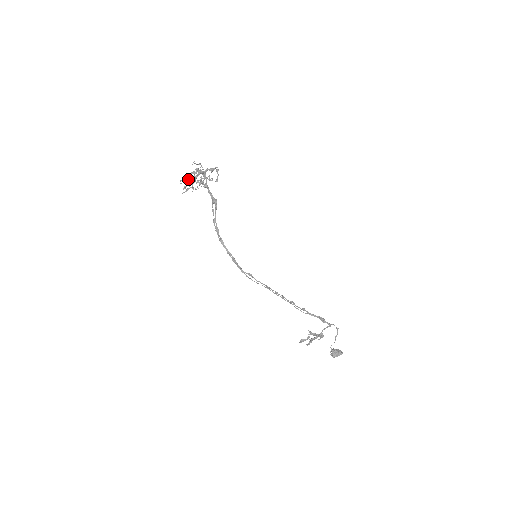
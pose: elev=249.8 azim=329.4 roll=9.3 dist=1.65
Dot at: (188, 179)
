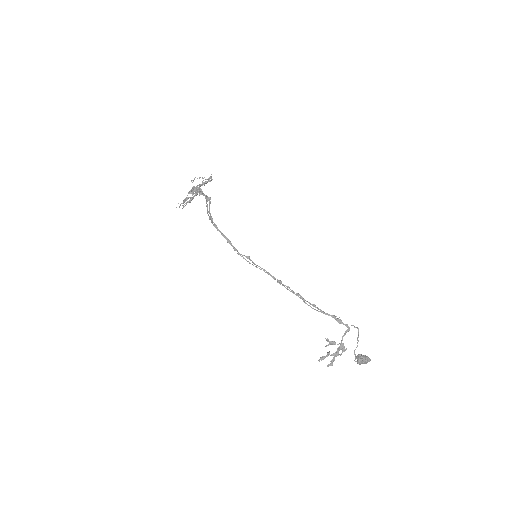
Dot at: (186, 202)
